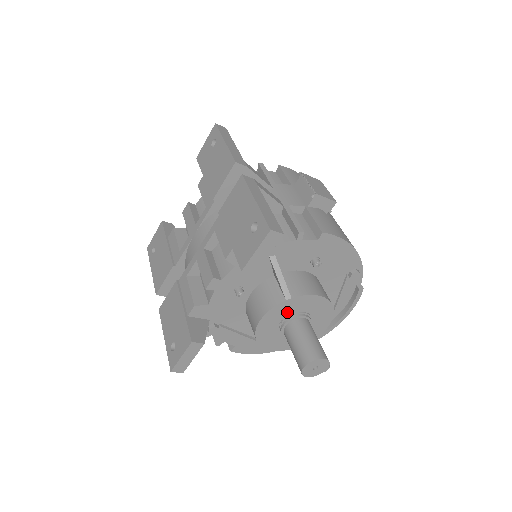
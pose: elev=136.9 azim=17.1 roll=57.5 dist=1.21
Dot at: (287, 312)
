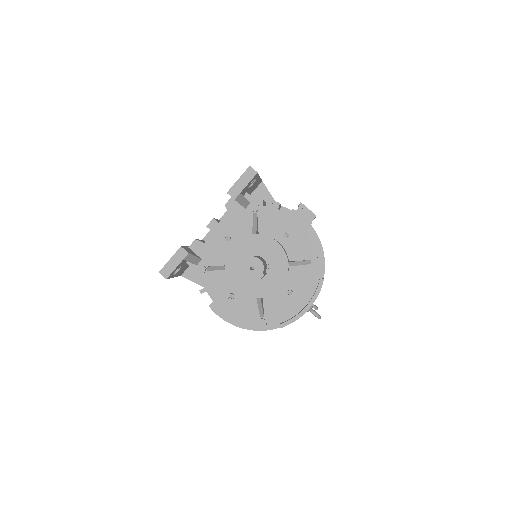
Dot at: (252, 248)
